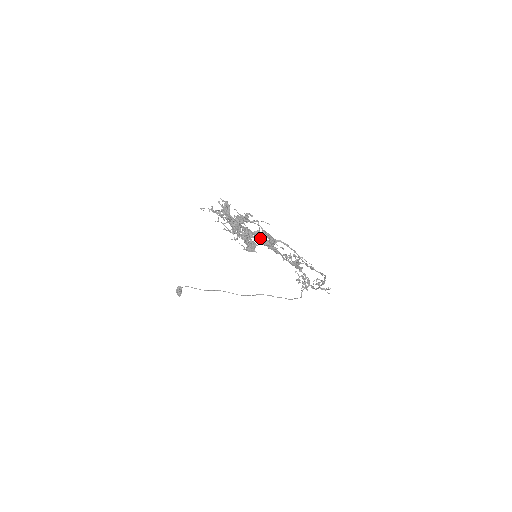
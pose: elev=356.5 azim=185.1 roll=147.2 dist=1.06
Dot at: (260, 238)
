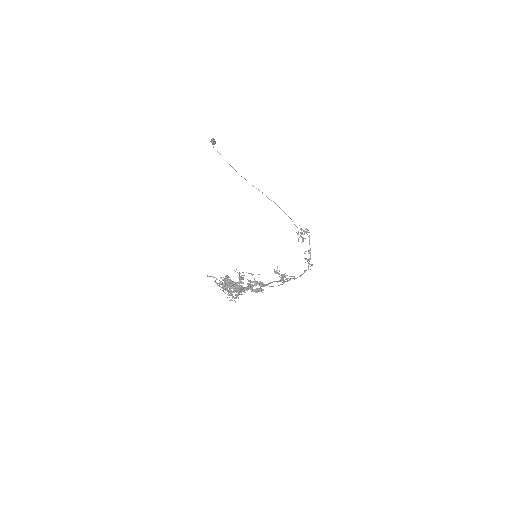
Dot at: (250, 289)
